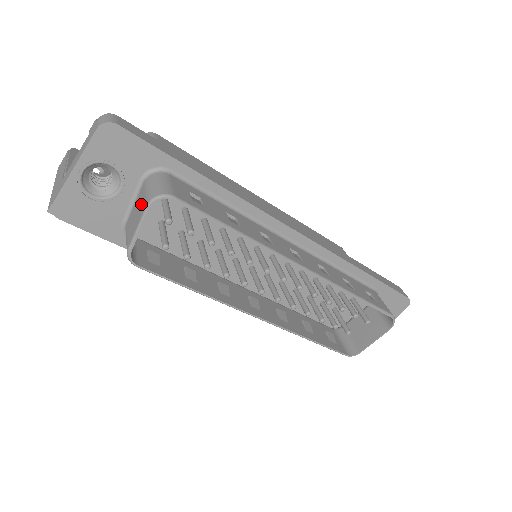
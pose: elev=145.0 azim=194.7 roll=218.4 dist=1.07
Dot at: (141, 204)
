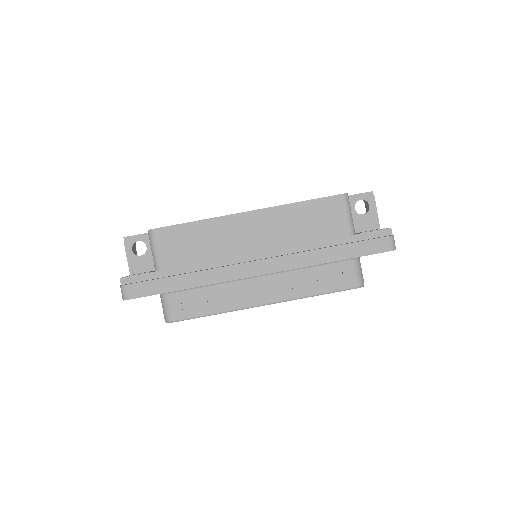
Dot at: occluded
